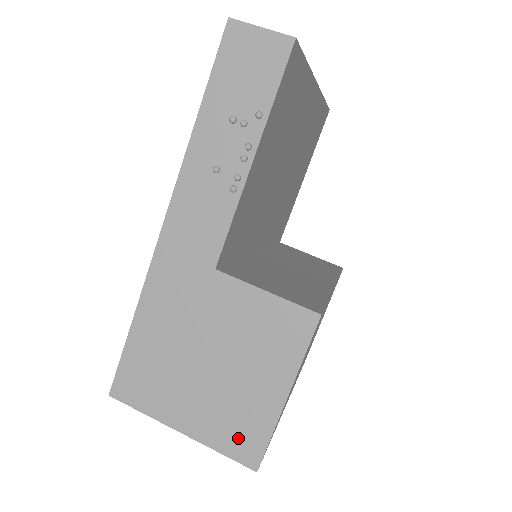
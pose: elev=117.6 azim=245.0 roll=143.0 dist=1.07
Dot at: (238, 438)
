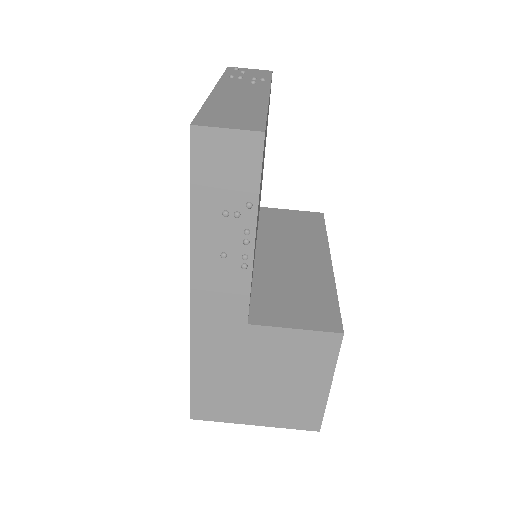
Dot at: (300, 418)
